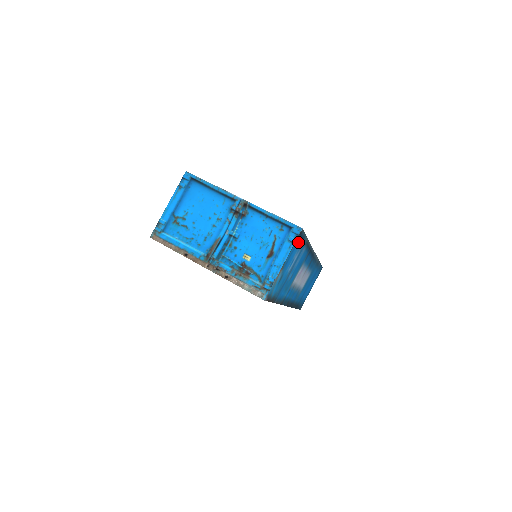
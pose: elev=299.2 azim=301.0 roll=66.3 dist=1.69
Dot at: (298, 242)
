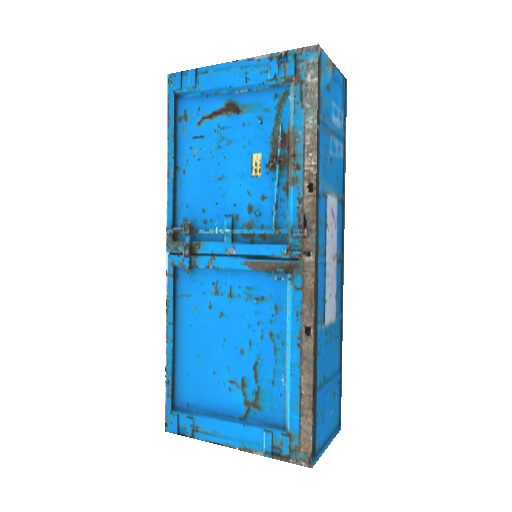
Dot at: (342, 93)
